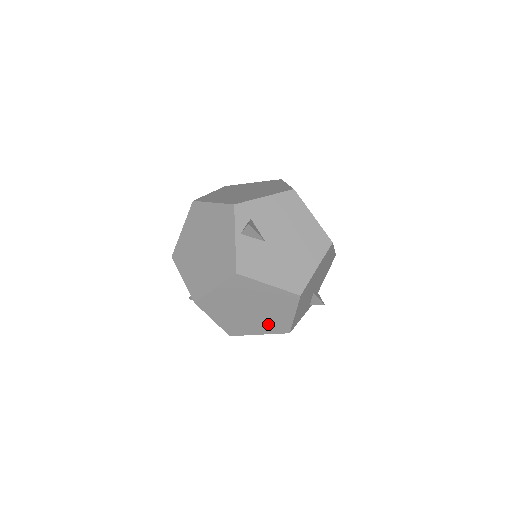
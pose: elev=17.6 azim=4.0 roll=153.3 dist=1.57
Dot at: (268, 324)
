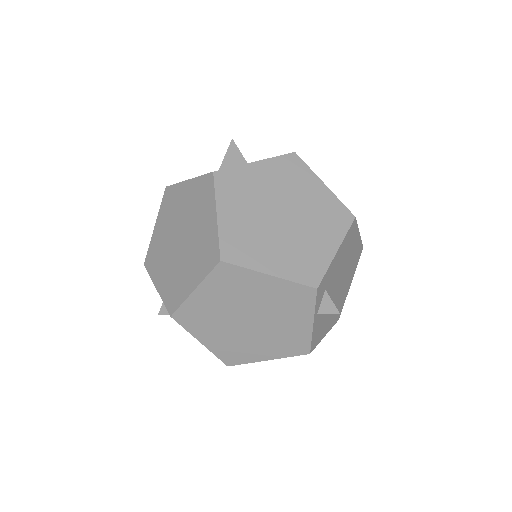
Dot at: occluded
